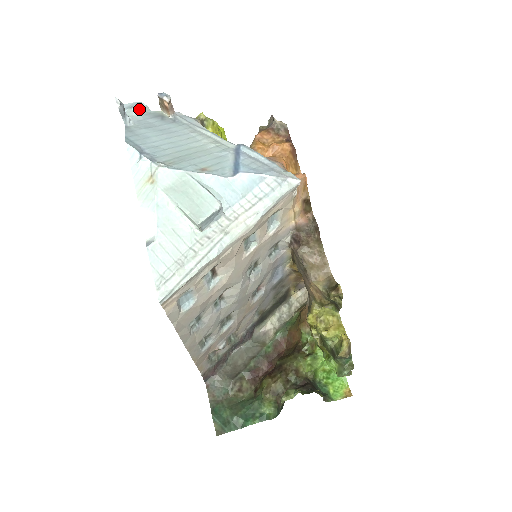
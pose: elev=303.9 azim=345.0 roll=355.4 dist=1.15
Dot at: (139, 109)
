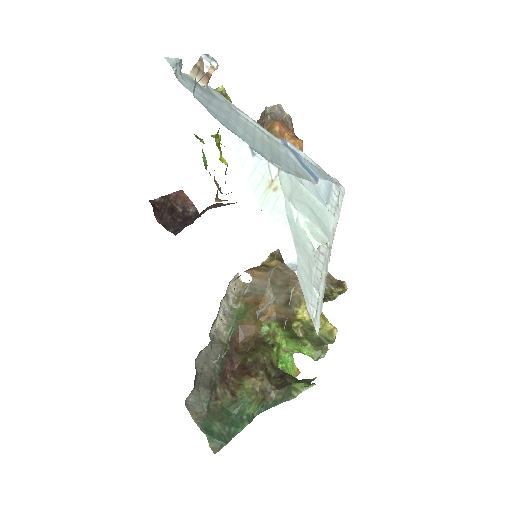
Dot at: (180, 69)
